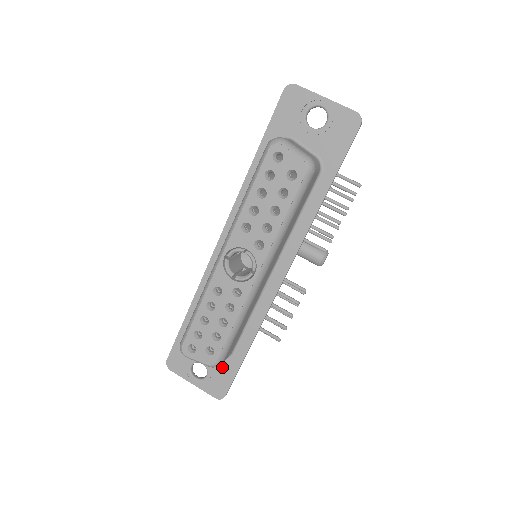
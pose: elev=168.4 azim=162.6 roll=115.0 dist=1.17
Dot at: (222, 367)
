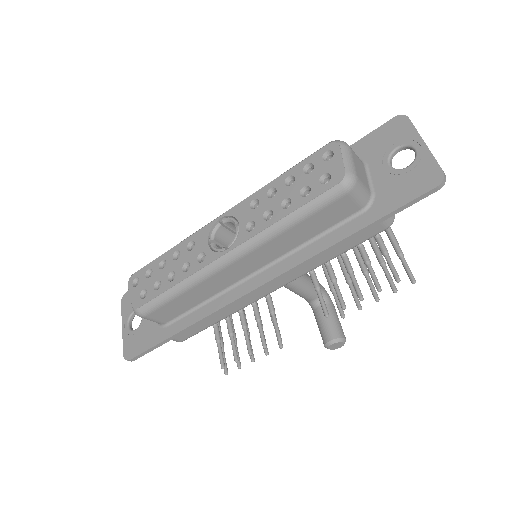
Dot at: (150, 331)
